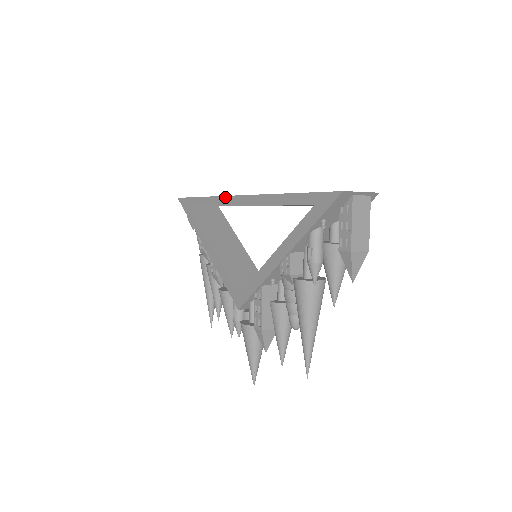
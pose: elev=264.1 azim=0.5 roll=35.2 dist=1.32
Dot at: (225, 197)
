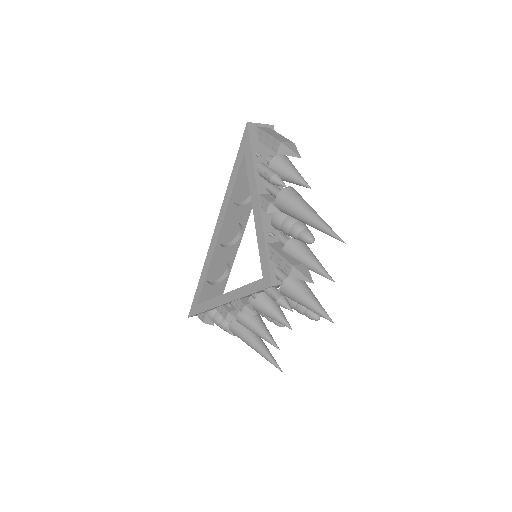
Dot at: (209, 249)
